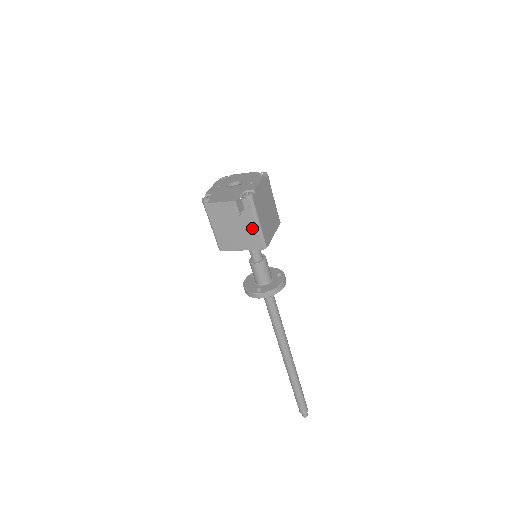
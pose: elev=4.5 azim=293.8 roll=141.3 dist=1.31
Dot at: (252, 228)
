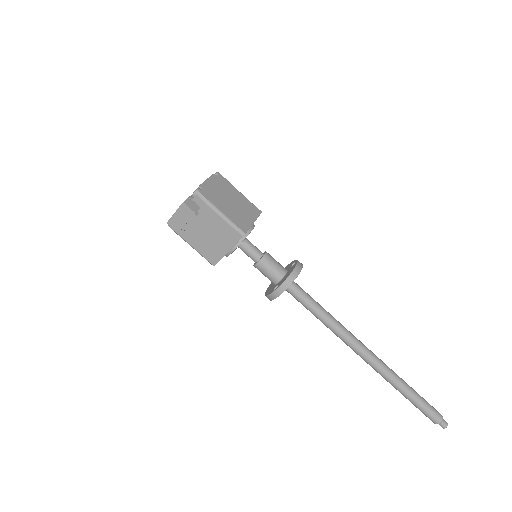
Dot at: (219, 222)
